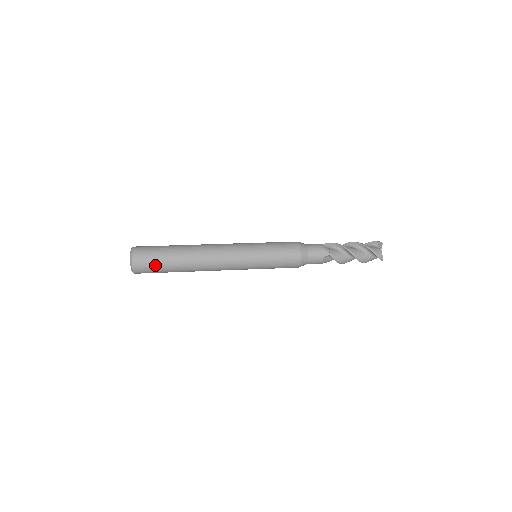
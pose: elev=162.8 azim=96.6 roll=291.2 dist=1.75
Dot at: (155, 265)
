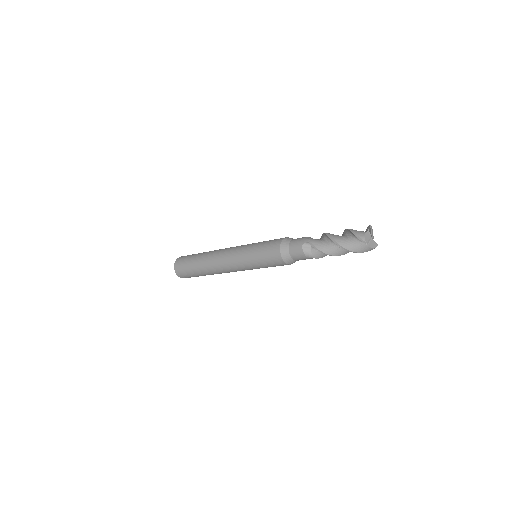
Dot at: (186, 264)
